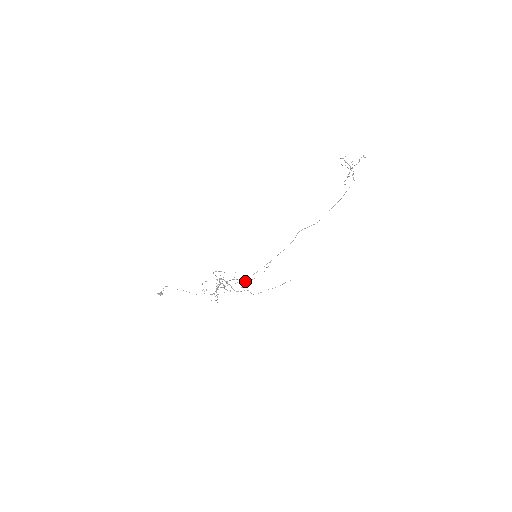
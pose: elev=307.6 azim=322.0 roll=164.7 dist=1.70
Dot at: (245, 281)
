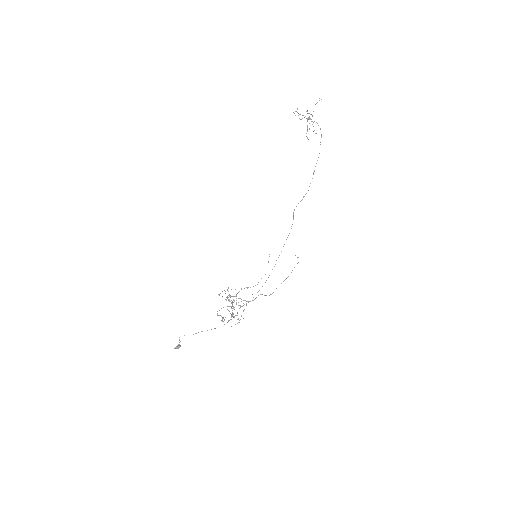
Dot at: (253, 286)
